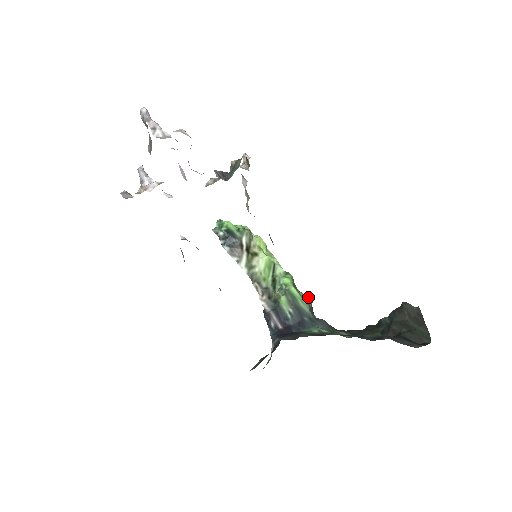
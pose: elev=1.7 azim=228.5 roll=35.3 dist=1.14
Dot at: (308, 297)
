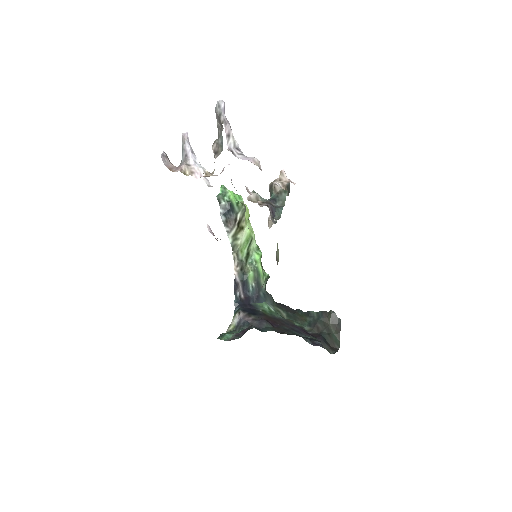
Dot at: (267, 275)
